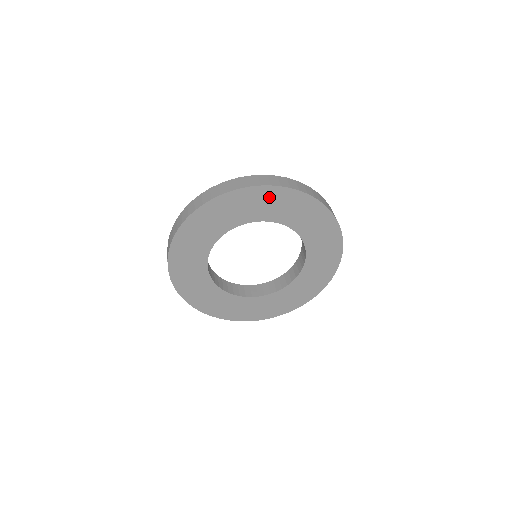
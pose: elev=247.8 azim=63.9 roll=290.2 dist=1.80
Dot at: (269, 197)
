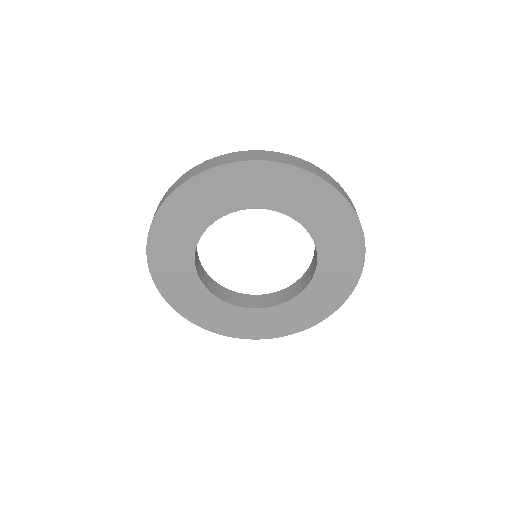
Dot at: (195, 194)
